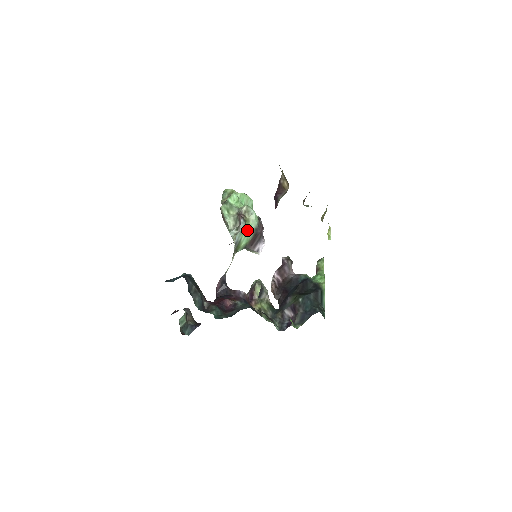
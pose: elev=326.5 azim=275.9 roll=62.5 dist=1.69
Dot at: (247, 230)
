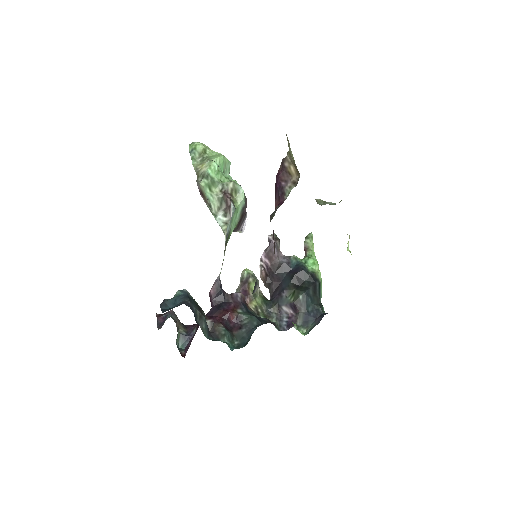
Dot at: (236, 214)
